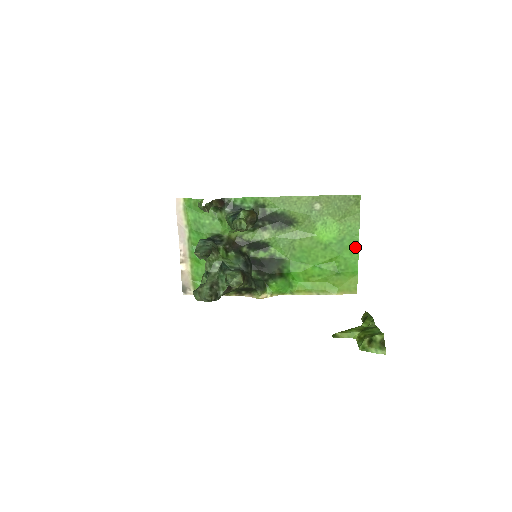
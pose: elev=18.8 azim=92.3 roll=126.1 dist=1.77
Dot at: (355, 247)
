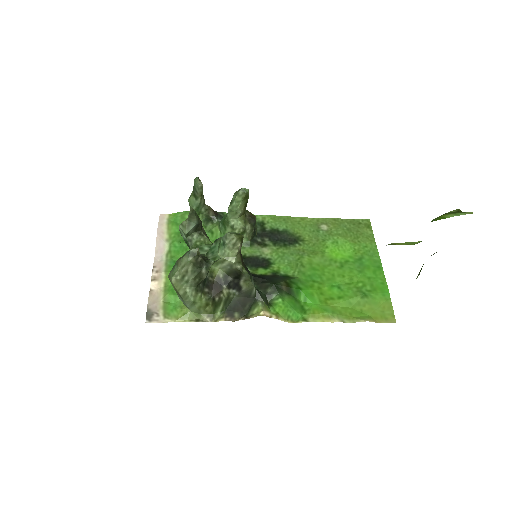
Dot at: (378, 267)
